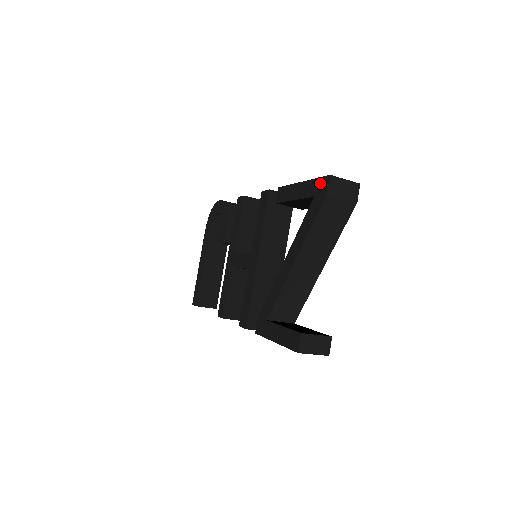
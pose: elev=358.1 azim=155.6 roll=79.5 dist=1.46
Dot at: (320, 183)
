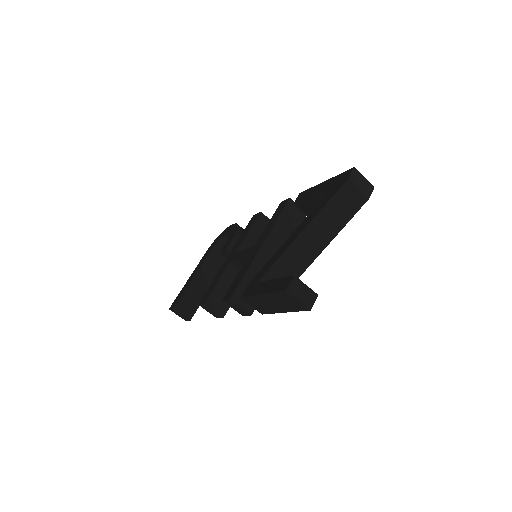
Dot at: (343, 175)
